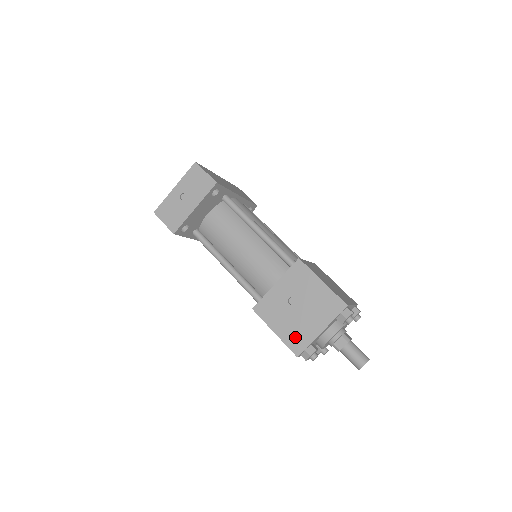
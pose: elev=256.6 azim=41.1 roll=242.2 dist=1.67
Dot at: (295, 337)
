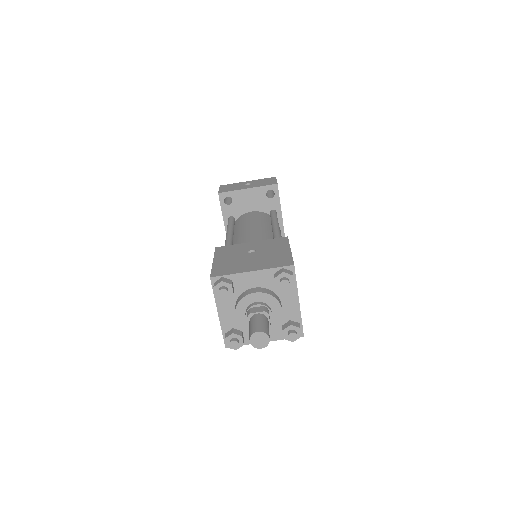
Dot at: (225, 267)
